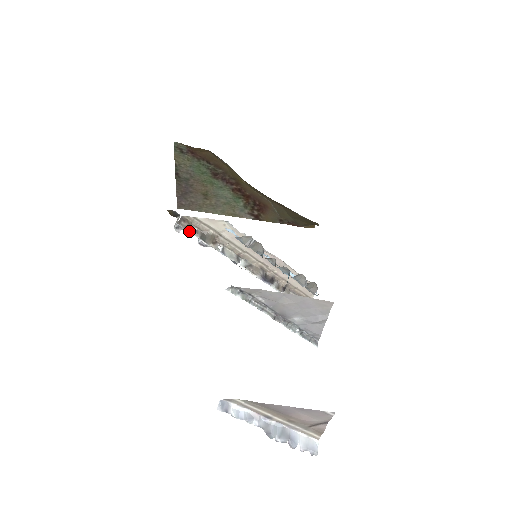
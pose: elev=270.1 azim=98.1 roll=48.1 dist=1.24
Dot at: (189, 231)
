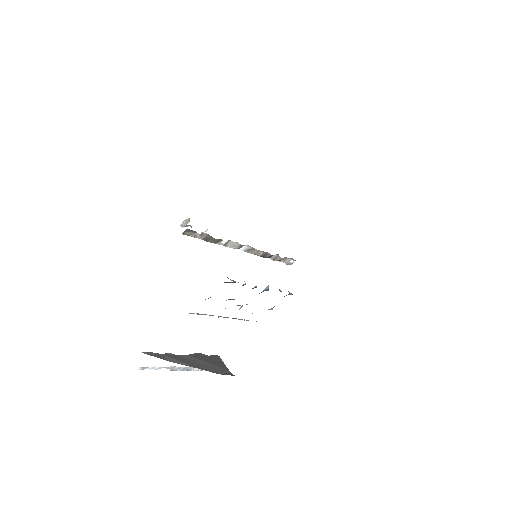
Dot at: (192, 236)
